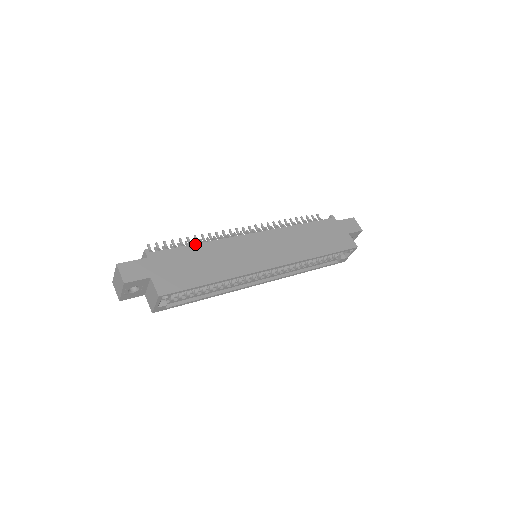
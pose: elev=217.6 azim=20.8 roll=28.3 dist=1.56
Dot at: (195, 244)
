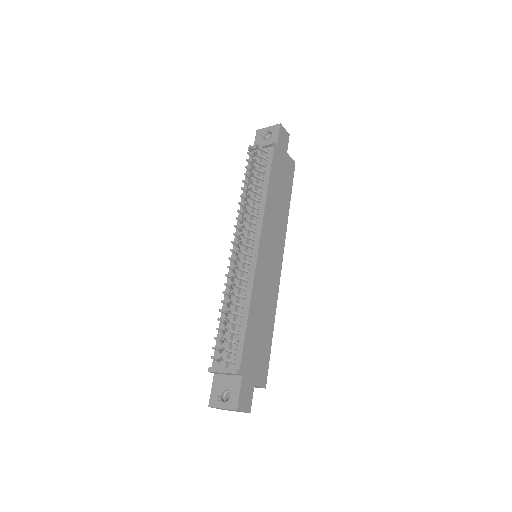
Dot at: (248, 317)
